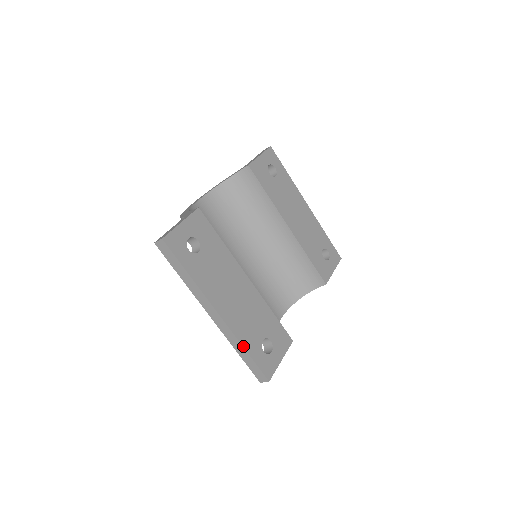
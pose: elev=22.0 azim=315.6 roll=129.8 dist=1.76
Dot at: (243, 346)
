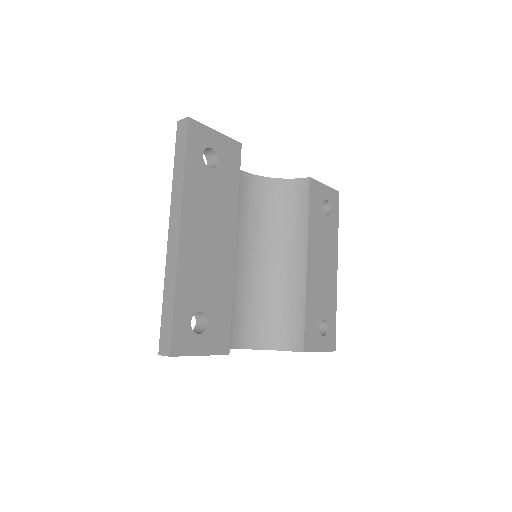
Dot at: (176, 289)
